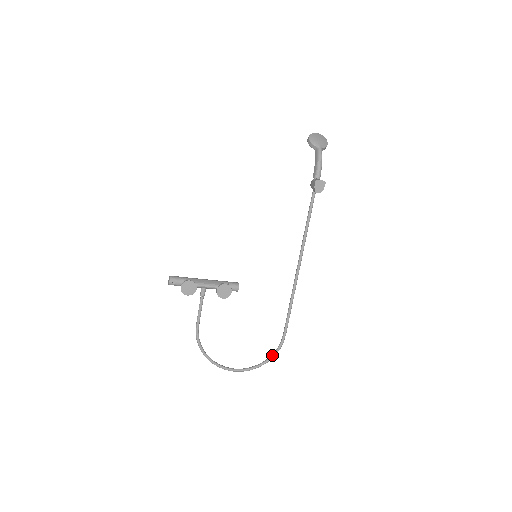
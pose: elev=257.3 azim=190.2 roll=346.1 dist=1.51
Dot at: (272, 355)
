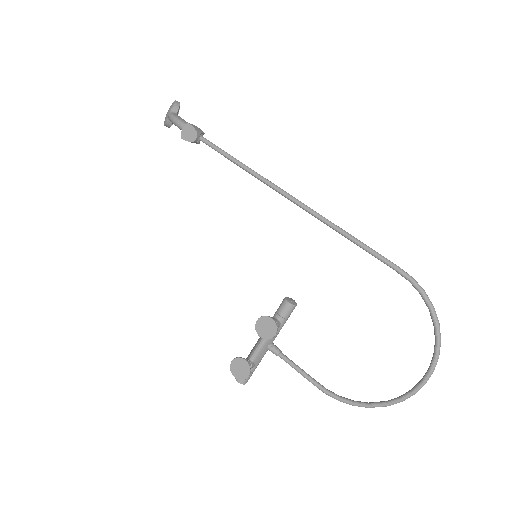
Dot at: occluded
